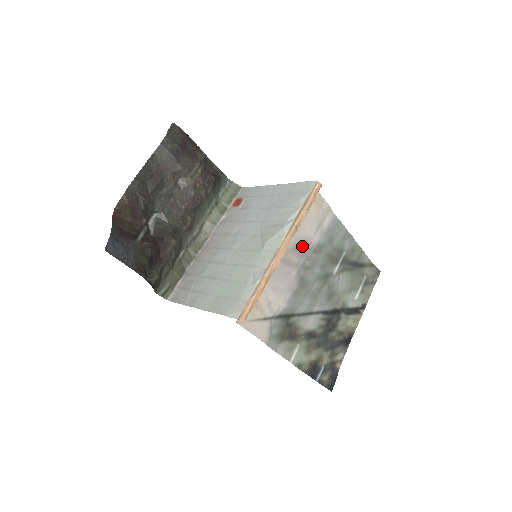
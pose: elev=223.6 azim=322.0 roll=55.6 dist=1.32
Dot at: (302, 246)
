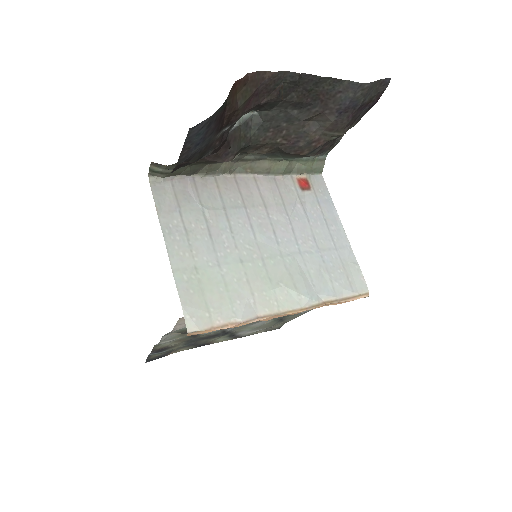
Dot at: occluded
